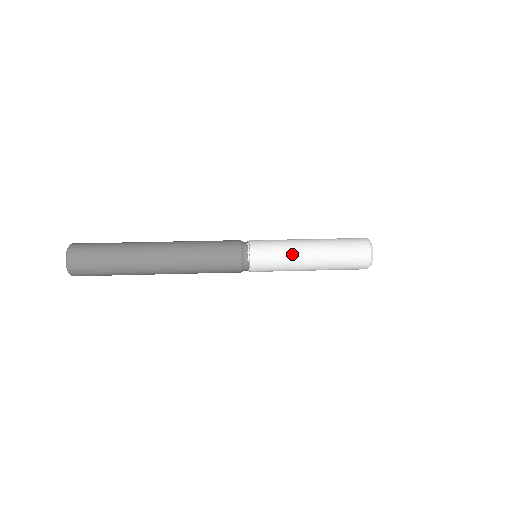
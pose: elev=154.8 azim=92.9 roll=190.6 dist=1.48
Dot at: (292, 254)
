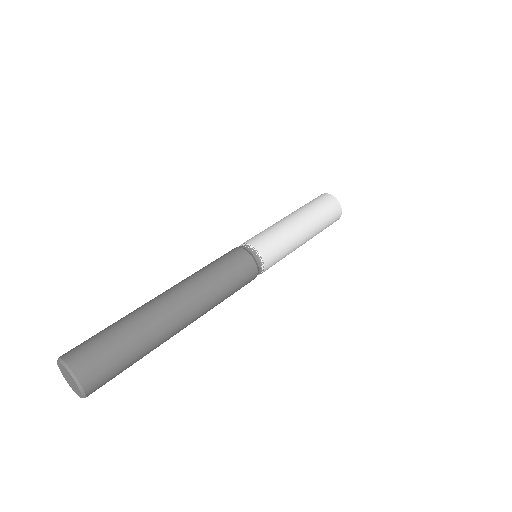
Dot at: (290, 234)
